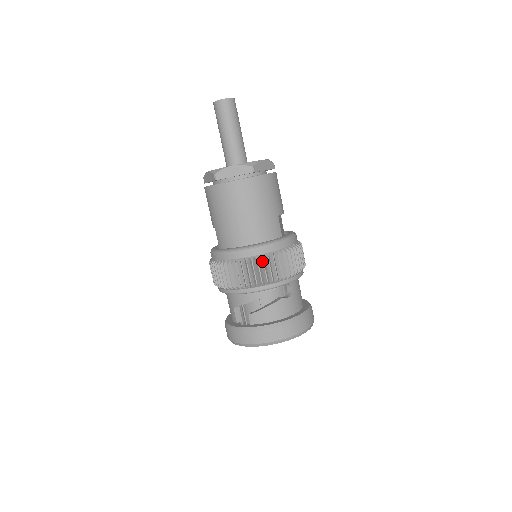
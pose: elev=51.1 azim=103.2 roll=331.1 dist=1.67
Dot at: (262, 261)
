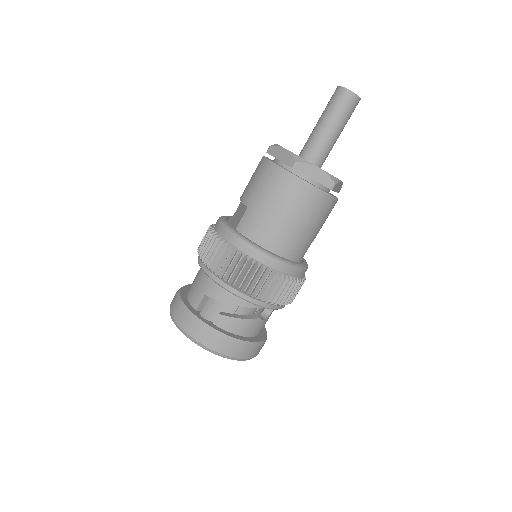
Dot at: (277, 279)
